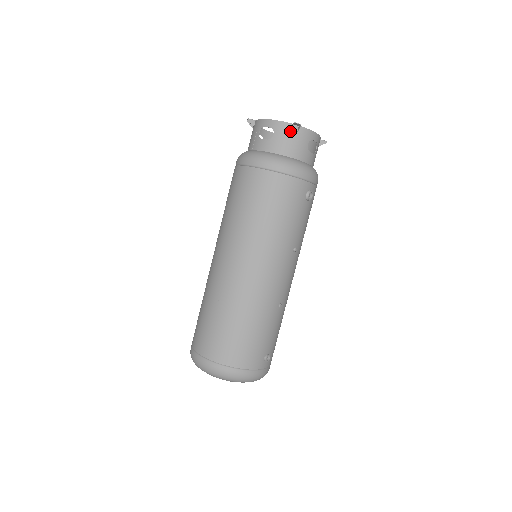
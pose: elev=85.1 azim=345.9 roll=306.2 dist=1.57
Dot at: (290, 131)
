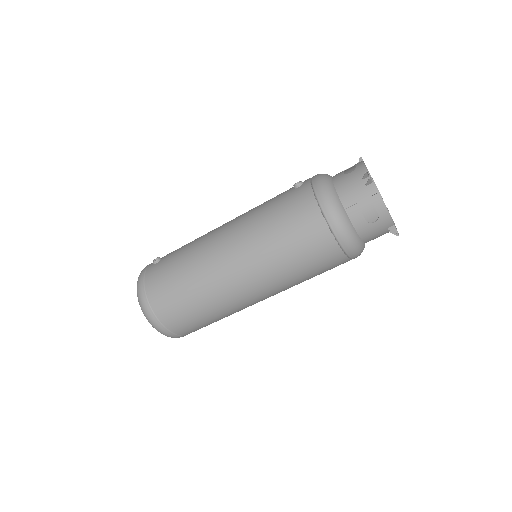
Dot at: (387, 228)
